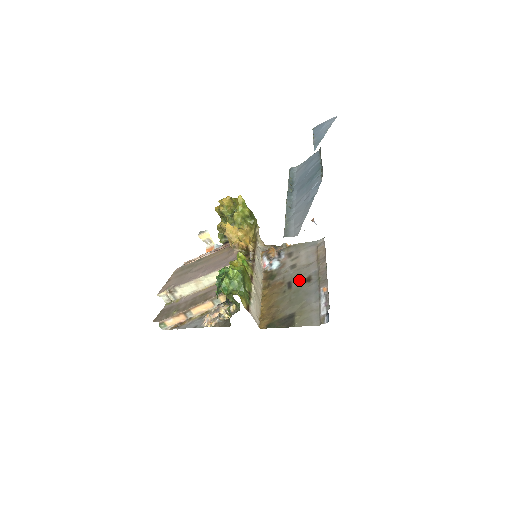
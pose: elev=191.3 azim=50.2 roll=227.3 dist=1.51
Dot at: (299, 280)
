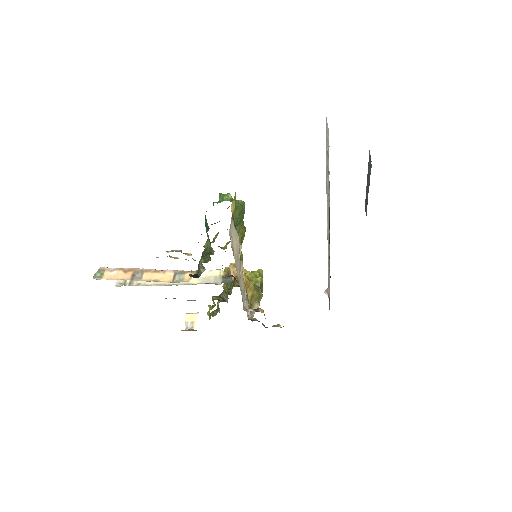
Dot at: occluded
